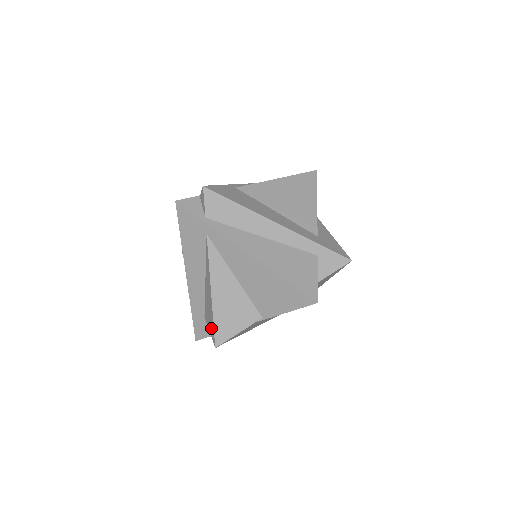
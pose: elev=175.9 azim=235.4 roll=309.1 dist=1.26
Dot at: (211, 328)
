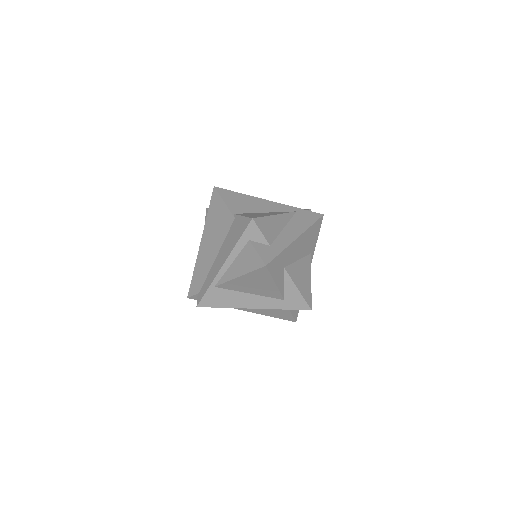
Dot at: occluded
